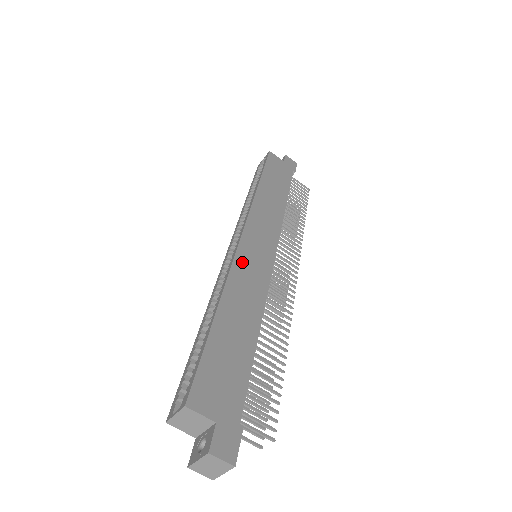
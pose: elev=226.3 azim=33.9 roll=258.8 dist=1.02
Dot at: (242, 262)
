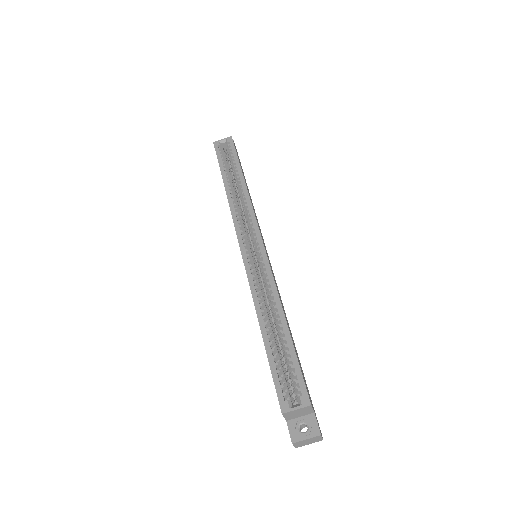
Dot at: occluded
